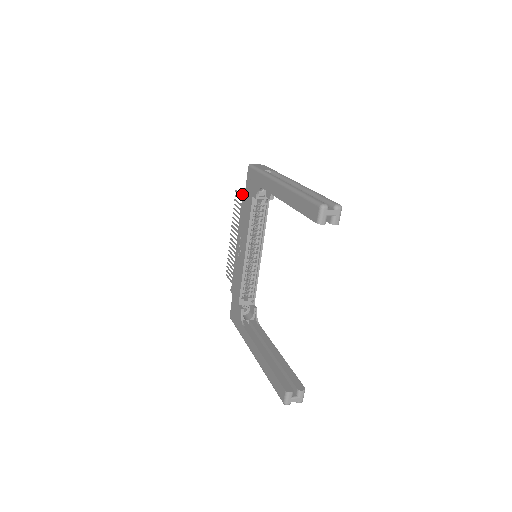
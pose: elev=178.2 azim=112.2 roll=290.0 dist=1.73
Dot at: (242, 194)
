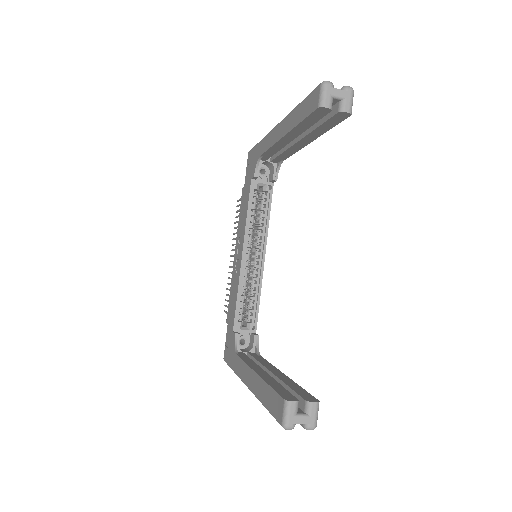
Dot at: (242, 190)
